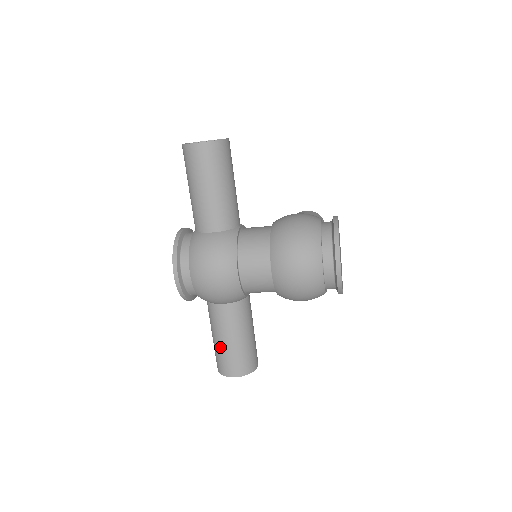
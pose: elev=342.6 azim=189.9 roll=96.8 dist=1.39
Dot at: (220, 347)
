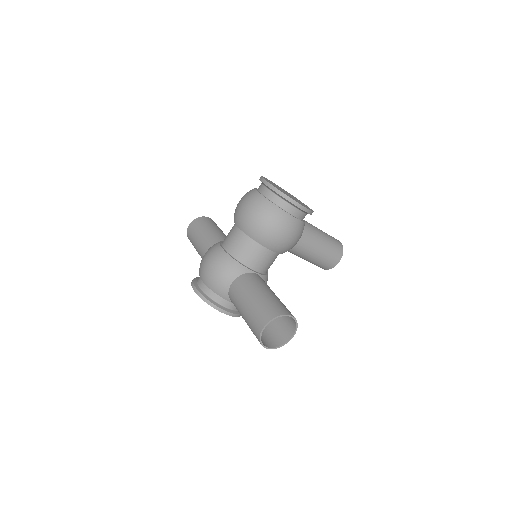
Dot at: (246, 316)
